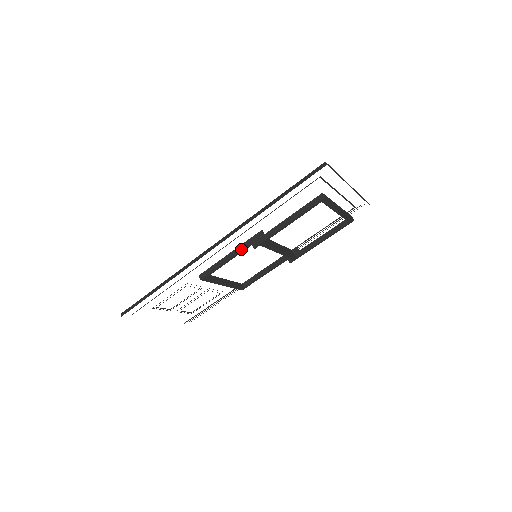
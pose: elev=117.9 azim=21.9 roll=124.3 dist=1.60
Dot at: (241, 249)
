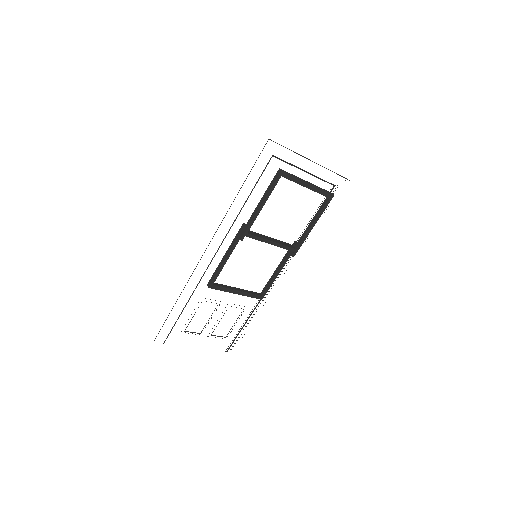
Dot at: (232, 246)
